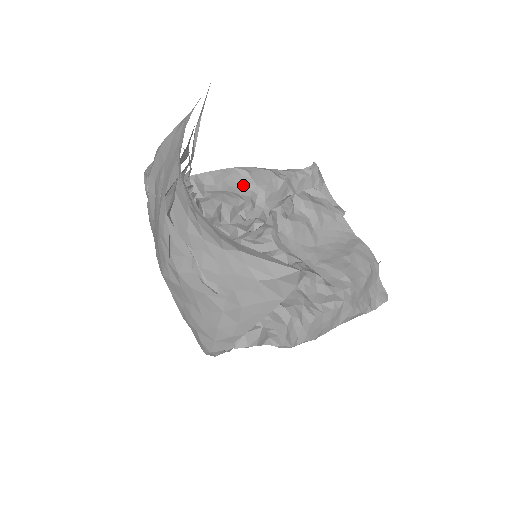
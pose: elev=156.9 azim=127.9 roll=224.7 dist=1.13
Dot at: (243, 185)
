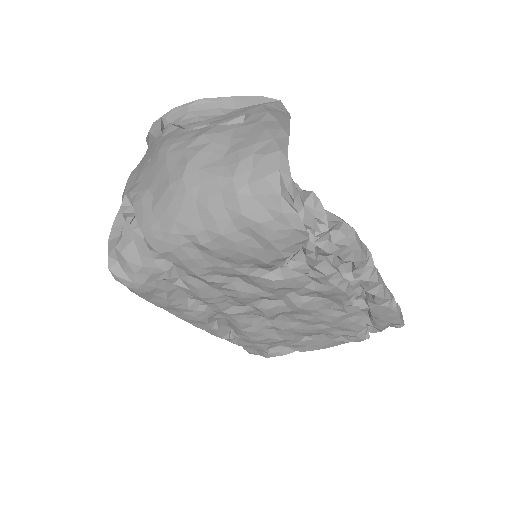
Dot at: occluded
